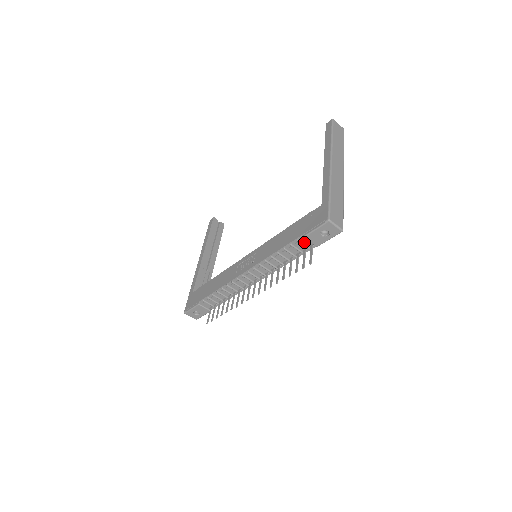
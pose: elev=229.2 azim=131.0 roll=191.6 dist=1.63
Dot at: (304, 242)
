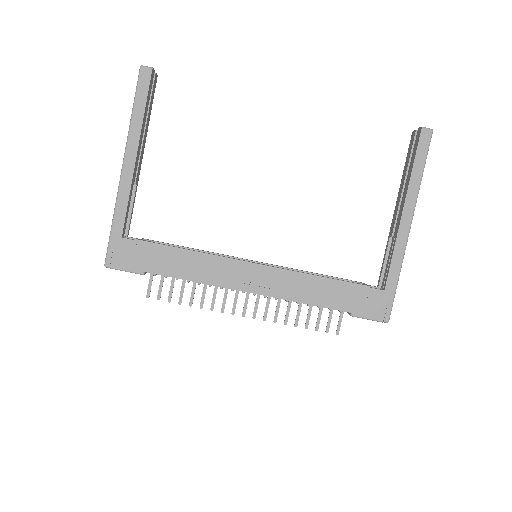
Dot at: occluded
